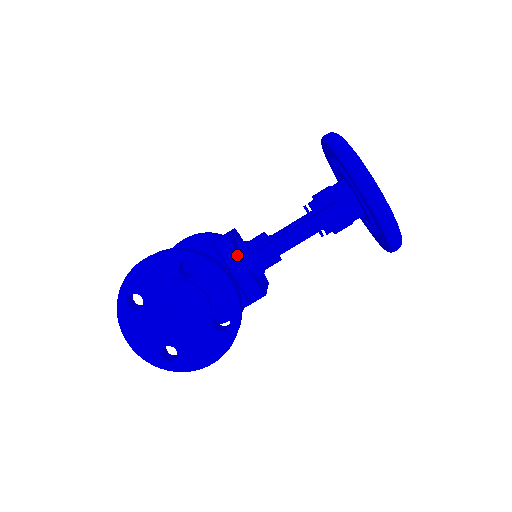
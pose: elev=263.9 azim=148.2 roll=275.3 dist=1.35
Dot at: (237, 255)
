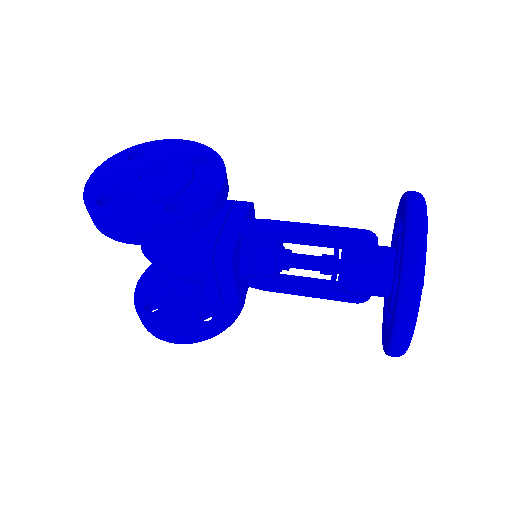
Dot at: (245, 214)
